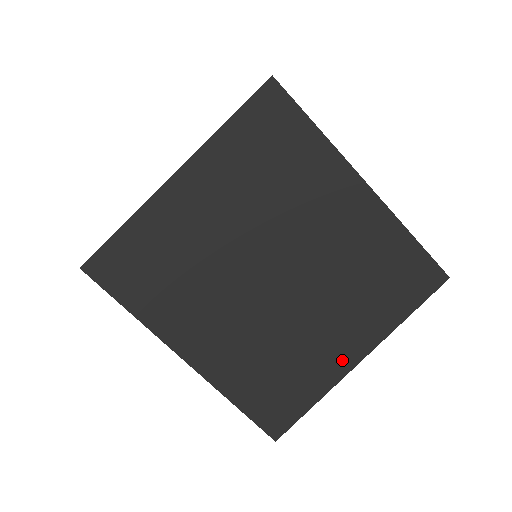
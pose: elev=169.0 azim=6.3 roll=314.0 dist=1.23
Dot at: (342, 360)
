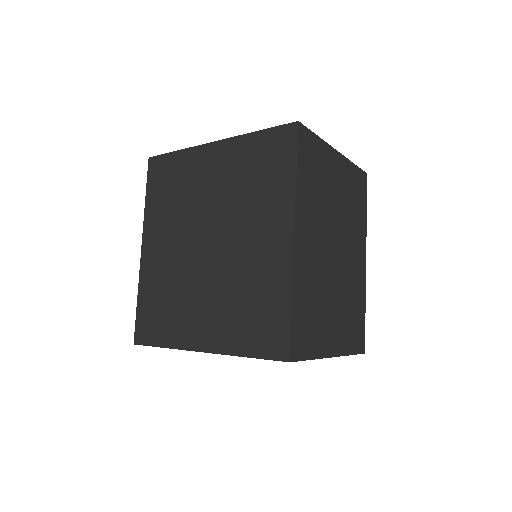
Dot at: (194, 338)
